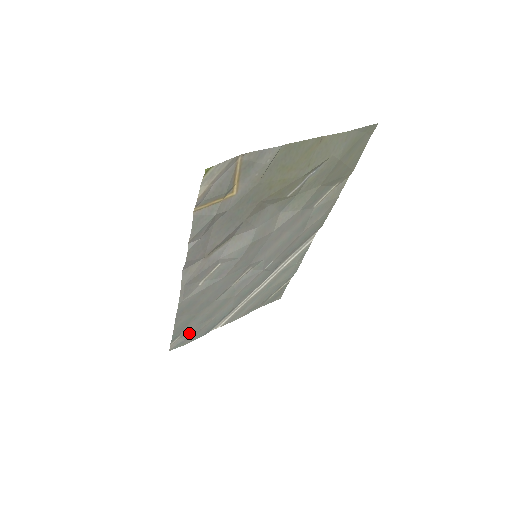
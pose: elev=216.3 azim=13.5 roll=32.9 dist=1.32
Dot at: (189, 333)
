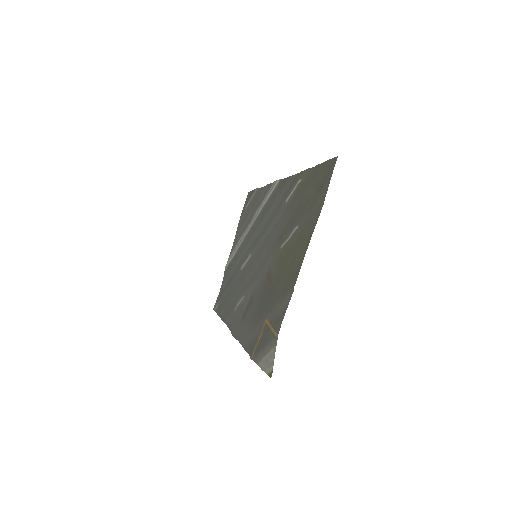
Dot at: (221, 296)
